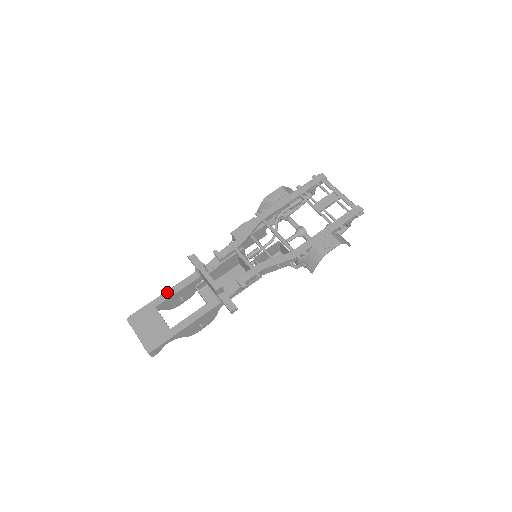
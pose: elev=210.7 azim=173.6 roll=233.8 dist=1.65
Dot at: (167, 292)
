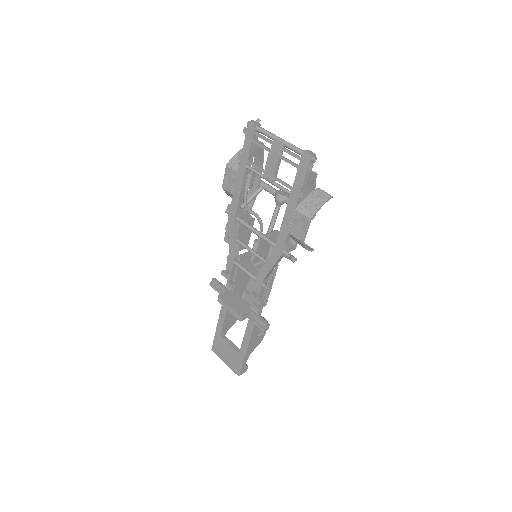
Dot at: (219, 320)
